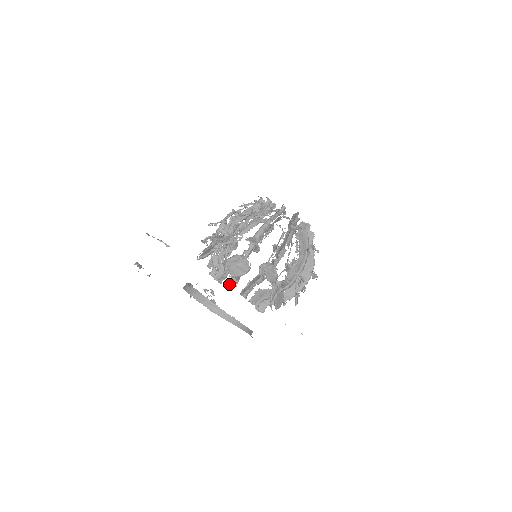
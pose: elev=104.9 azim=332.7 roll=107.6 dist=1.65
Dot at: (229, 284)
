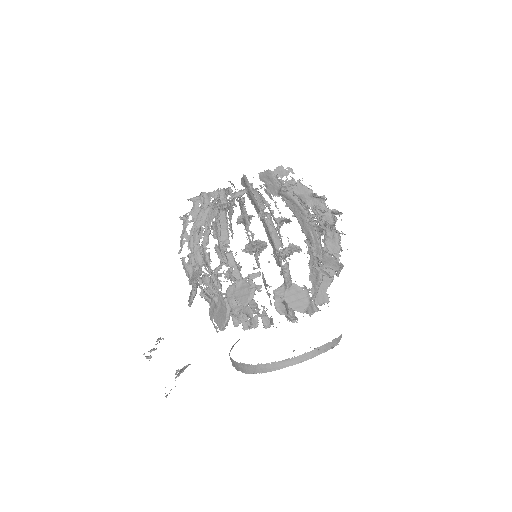
Dot at: (243, 327)
